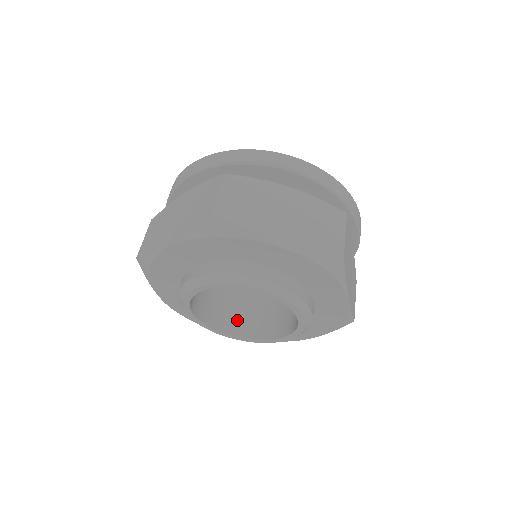
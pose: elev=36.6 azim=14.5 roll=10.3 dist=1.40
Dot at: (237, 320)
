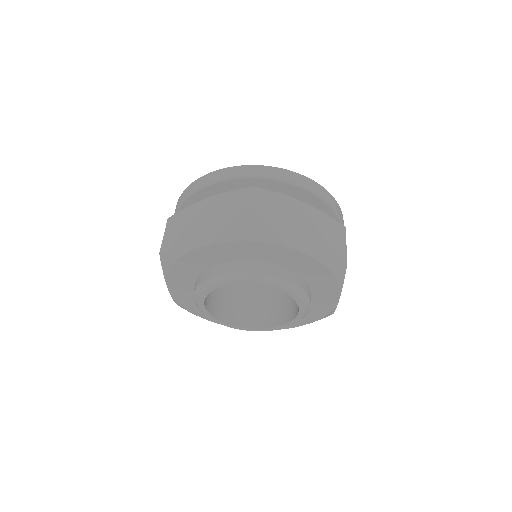
Dot at: (276, 313)
